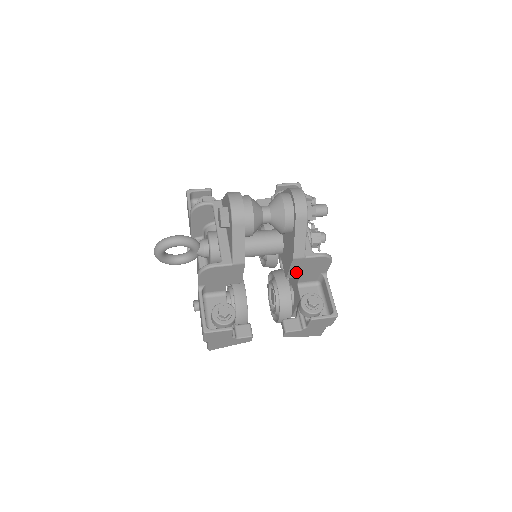
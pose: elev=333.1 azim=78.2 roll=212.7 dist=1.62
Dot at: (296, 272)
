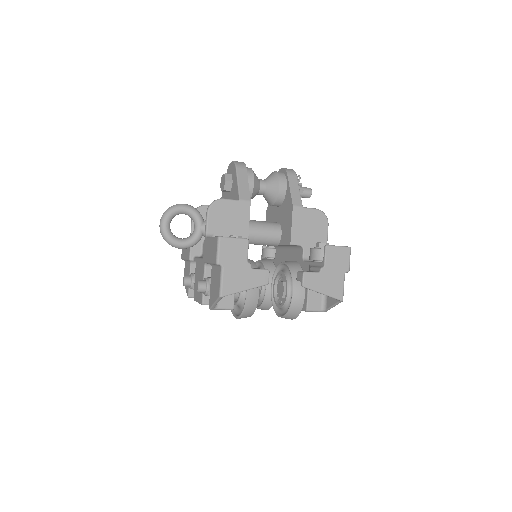
Dot at: (298, 234)
